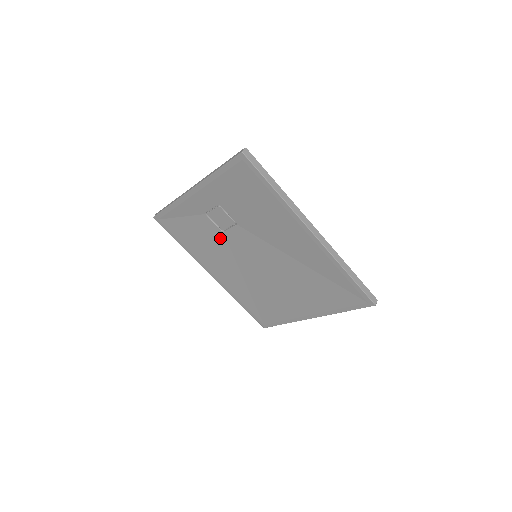
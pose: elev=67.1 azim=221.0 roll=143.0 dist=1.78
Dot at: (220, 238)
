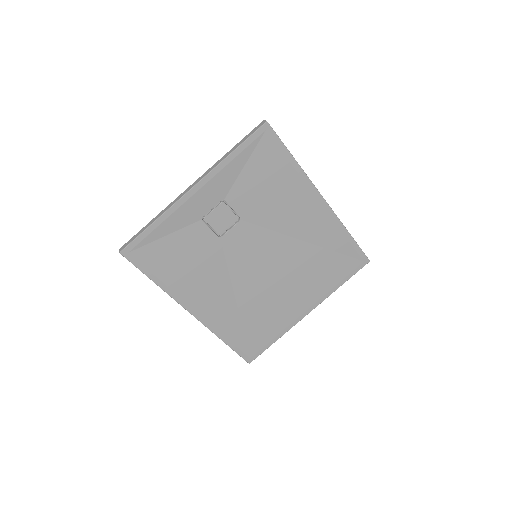
Dot at: (215, 248)
